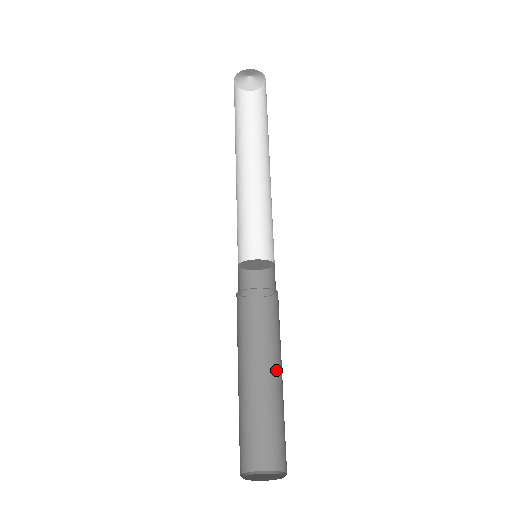
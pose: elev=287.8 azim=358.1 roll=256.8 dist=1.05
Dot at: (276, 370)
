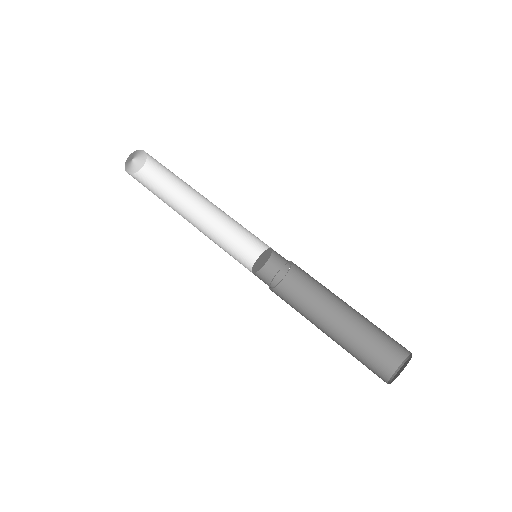
Dot at: (339, 309)
